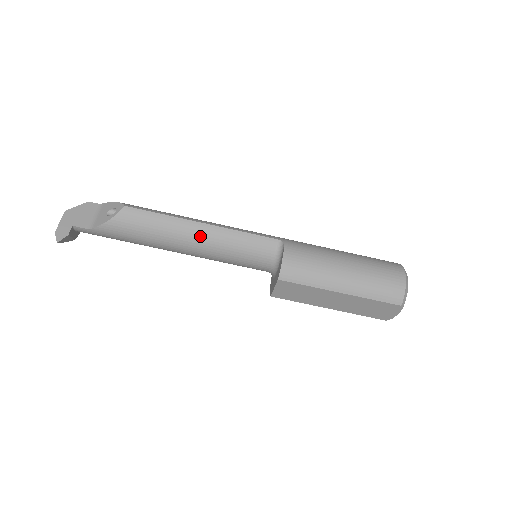
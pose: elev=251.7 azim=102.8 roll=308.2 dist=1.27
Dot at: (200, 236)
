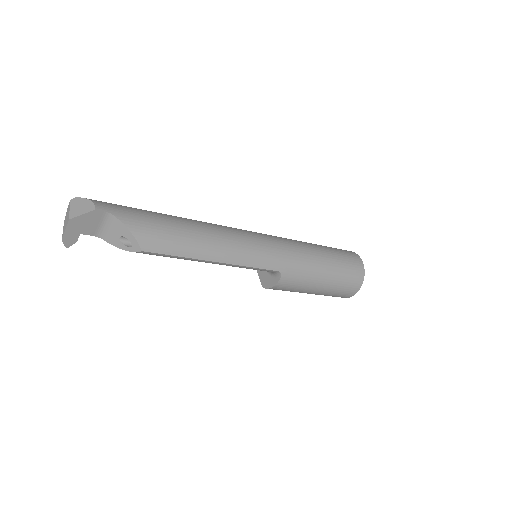
Dot at: occluded
